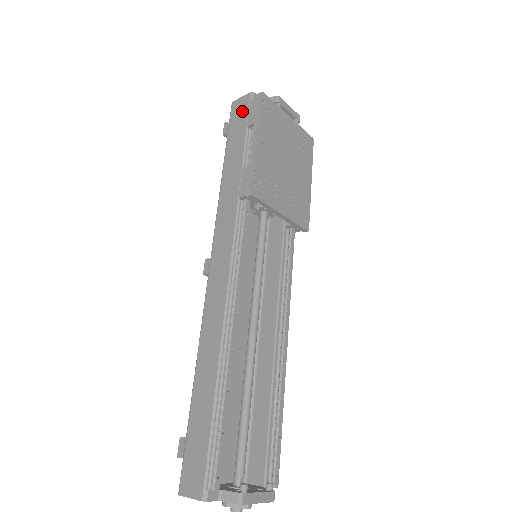
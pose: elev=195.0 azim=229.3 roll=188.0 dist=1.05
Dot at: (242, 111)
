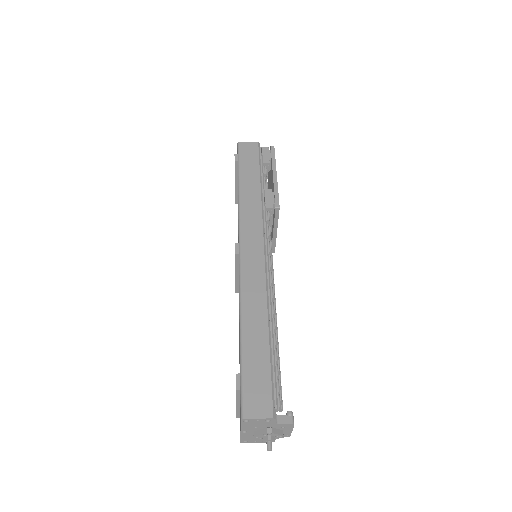
Dot at: (252, 152)
